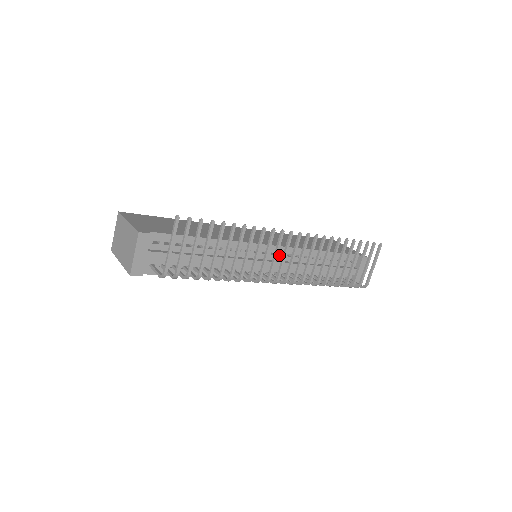
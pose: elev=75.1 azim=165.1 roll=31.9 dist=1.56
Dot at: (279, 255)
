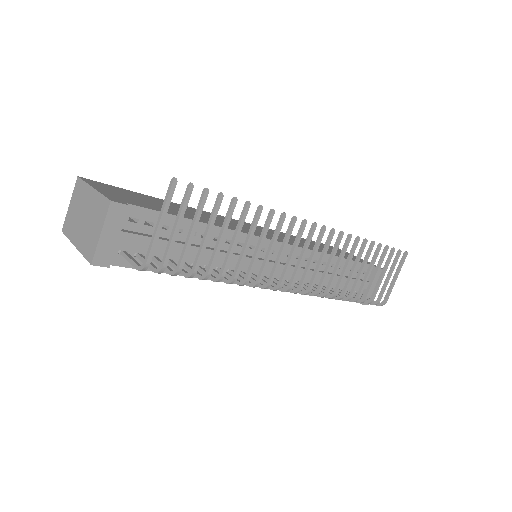
Dot at: (287, 256)
